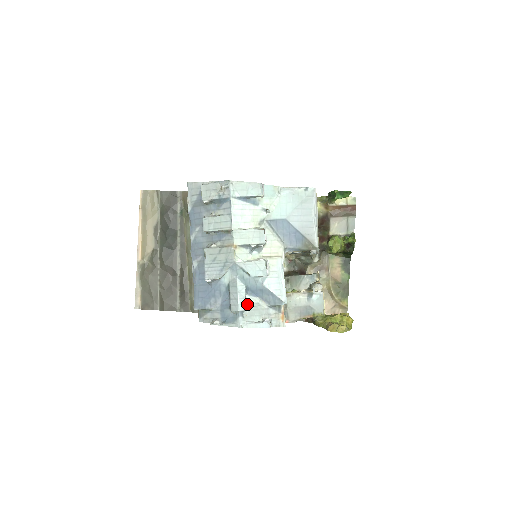
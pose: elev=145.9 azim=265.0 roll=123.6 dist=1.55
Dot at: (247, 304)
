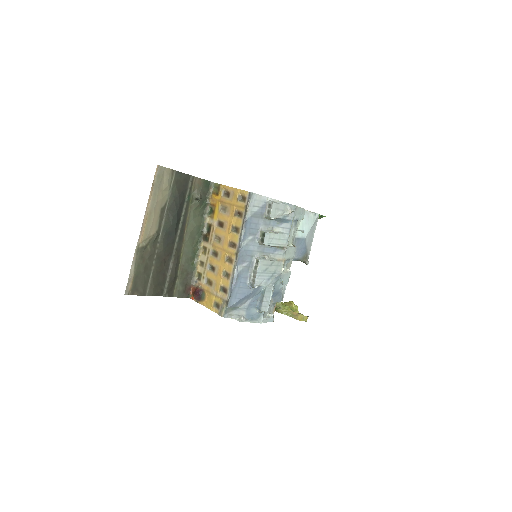
Dot at: occluded
